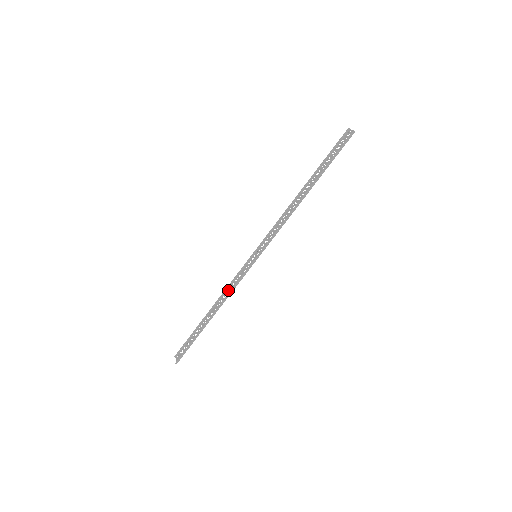
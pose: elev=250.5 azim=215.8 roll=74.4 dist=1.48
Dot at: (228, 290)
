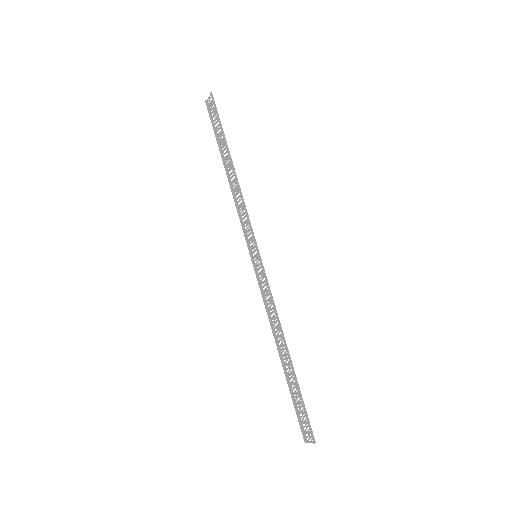
Dot at: (270, 314)
